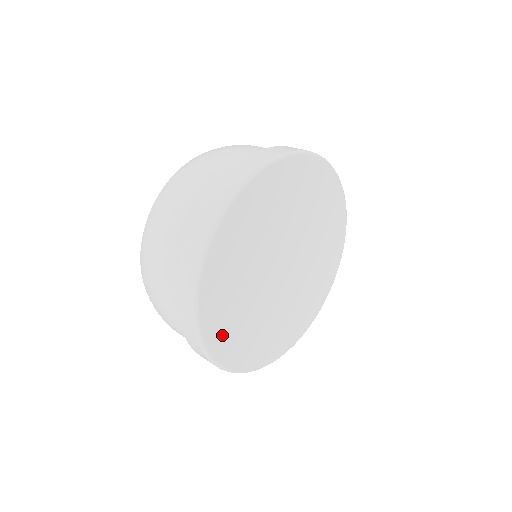
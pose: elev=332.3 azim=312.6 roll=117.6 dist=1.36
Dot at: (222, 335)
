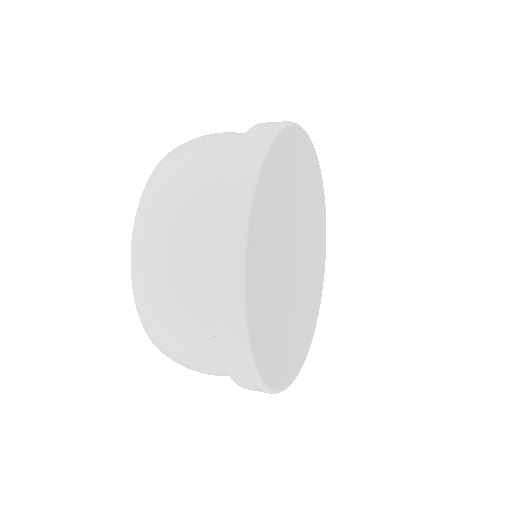
Dot at: (284, 366)
